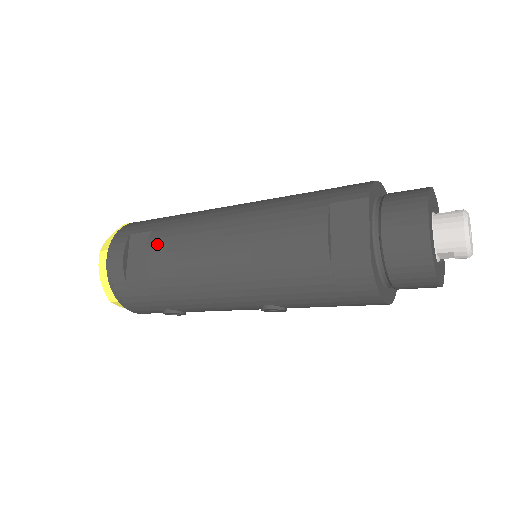
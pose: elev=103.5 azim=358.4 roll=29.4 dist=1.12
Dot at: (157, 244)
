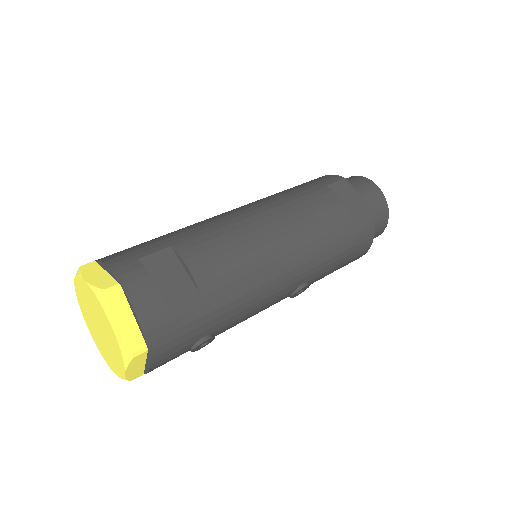
Dot at: (196, 253)
